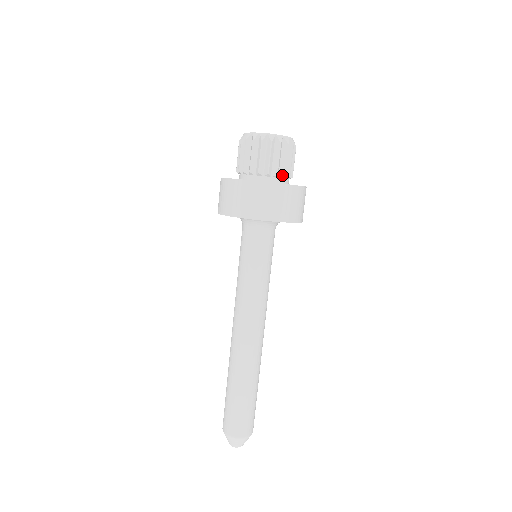
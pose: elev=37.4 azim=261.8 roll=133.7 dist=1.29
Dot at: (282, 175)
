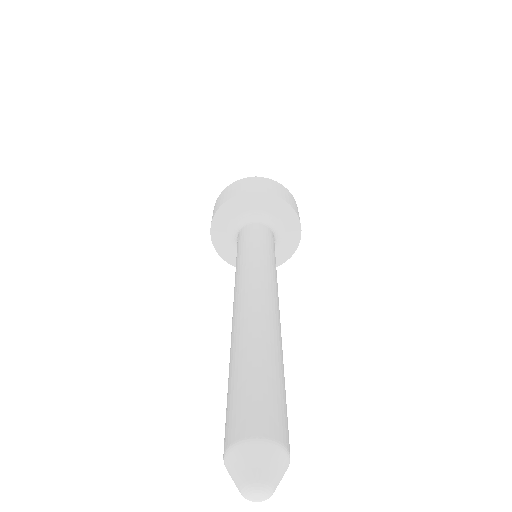
Dot at: occluded
